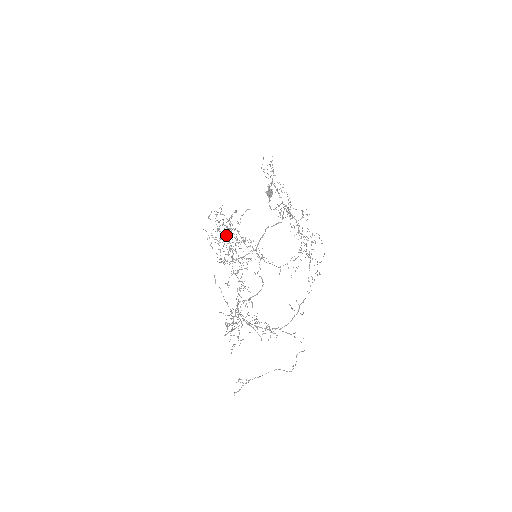
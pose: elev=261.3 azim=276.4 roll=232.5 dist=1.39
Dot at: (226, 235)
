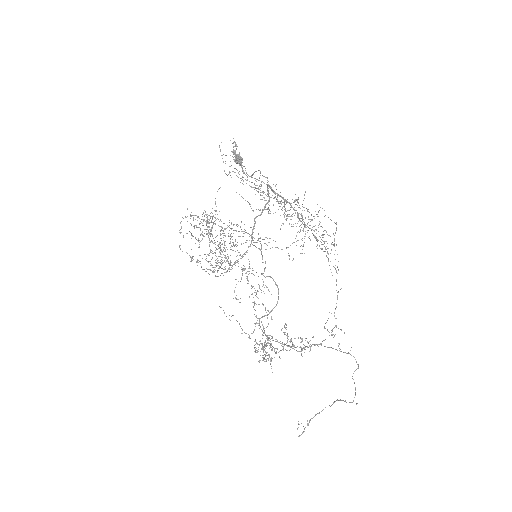
Dot at: (207, 229)
